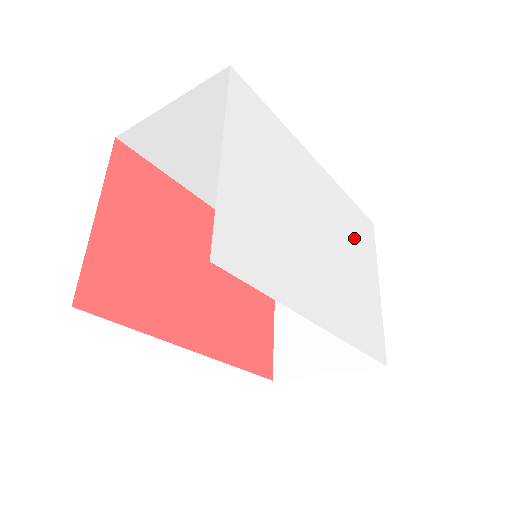
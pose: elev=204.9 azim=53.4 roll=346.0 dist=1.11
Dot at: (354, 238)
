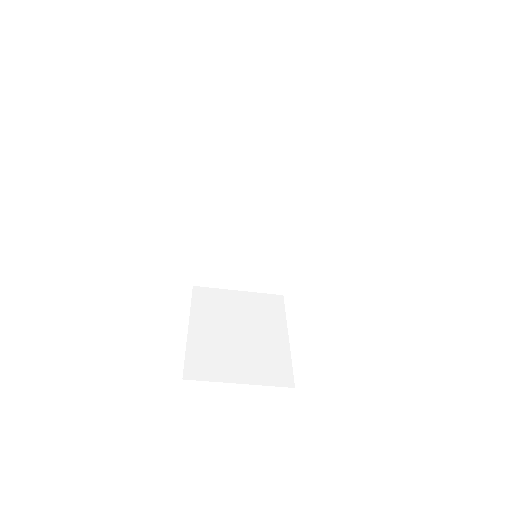
Dot at: occluded
